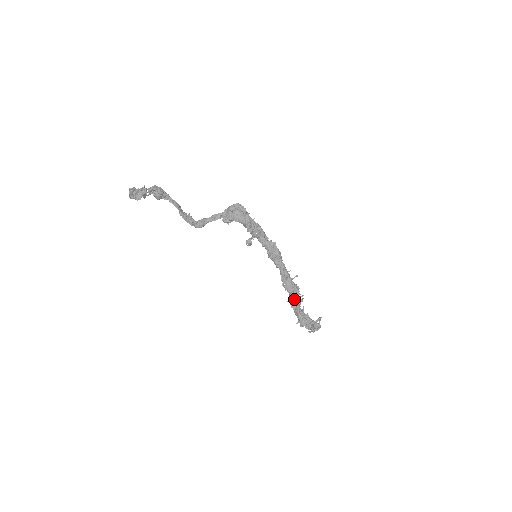
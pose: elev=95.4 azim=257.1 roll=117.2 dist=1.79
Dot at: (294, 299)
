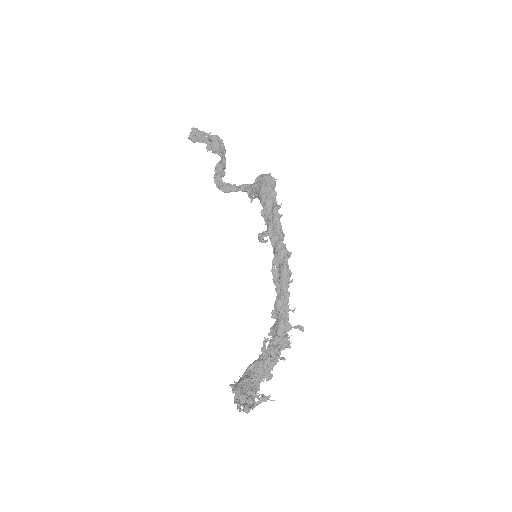
Dot at: (267, 352)
